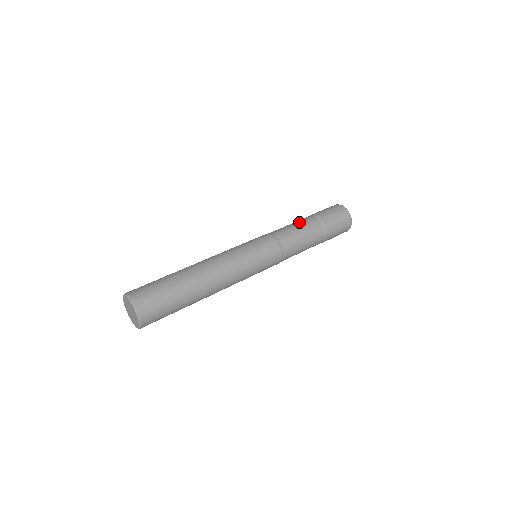
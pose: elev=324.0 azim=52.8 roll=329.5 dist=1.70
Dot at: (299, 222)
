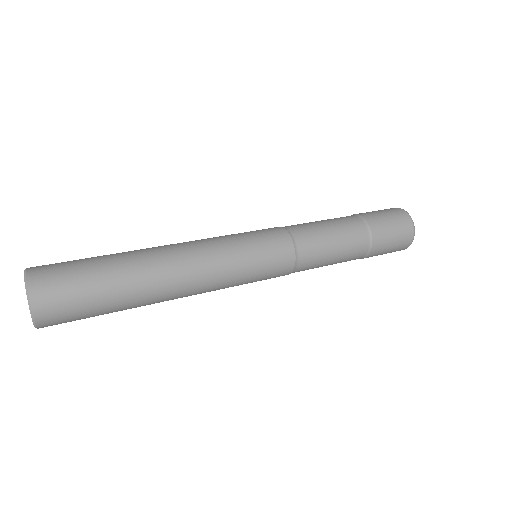
Dot at: (334, 220)
